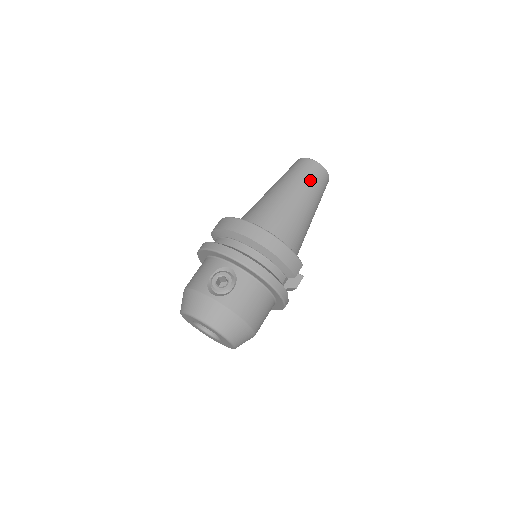
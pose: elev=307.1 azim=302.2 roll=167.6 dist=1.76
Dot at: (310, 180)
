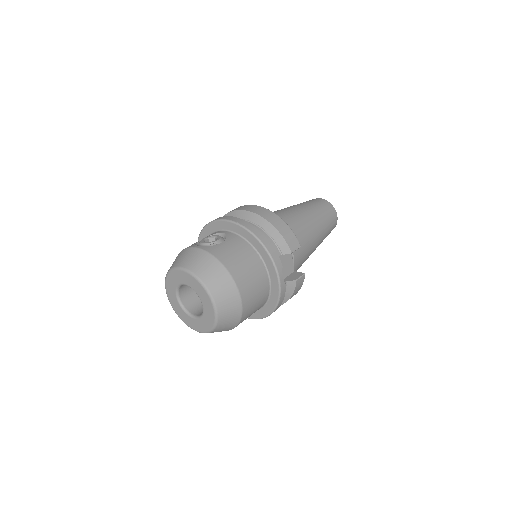
Dot at: (315, 205)
